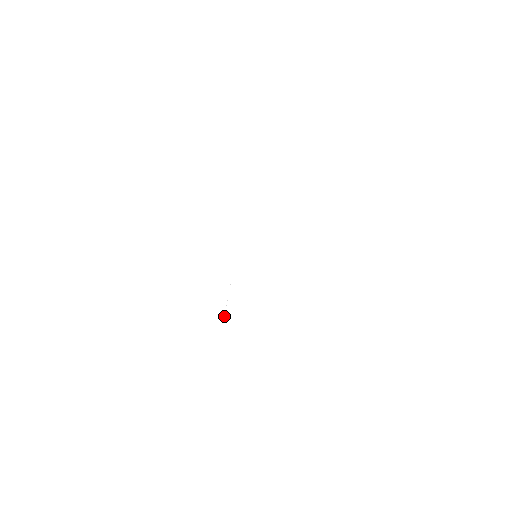
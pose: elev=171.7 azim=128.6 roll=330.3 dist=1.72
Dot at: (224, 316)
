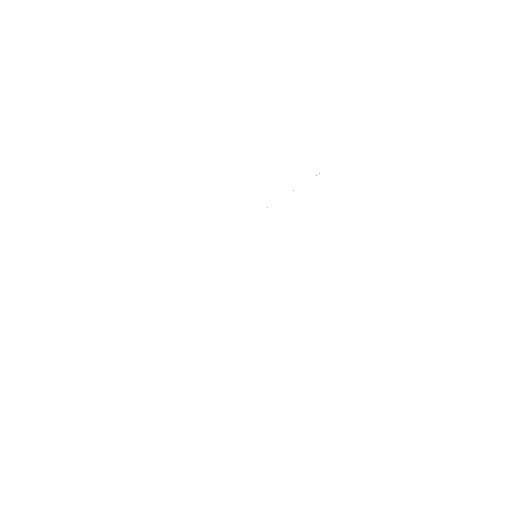
Dot at: occluded
